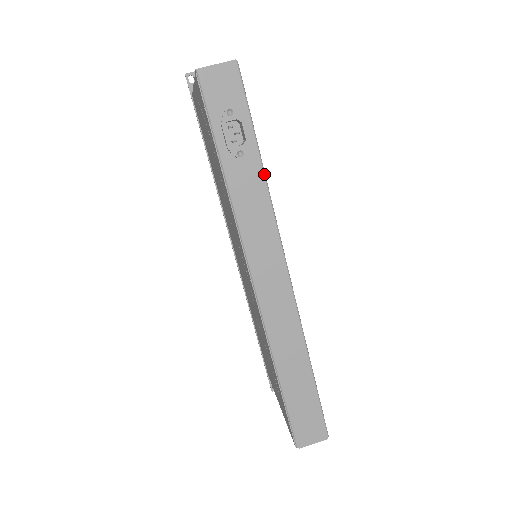
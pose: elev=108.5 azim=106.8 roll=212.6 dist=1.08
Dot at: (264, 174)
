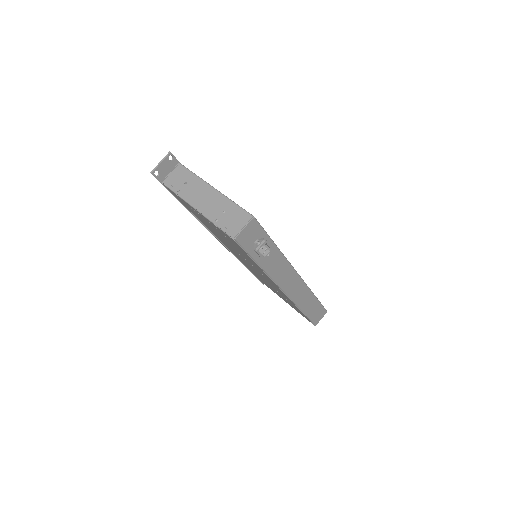
Dot at: (280, 251)
